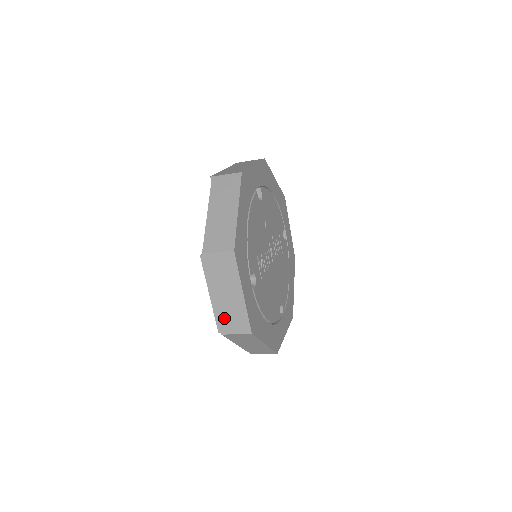
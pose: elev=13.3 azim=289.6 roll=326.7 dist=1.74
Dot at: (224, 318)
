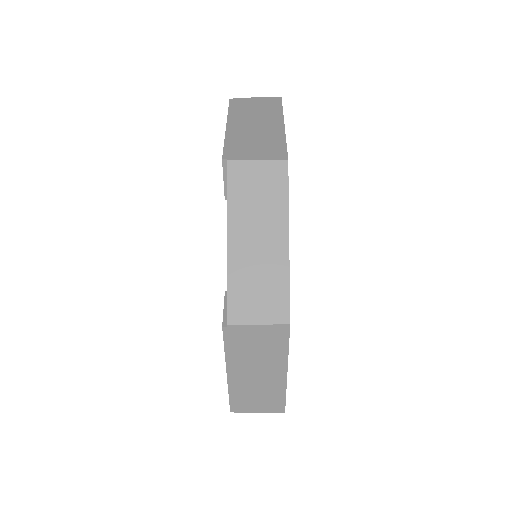
Dot at: (241, 144)
